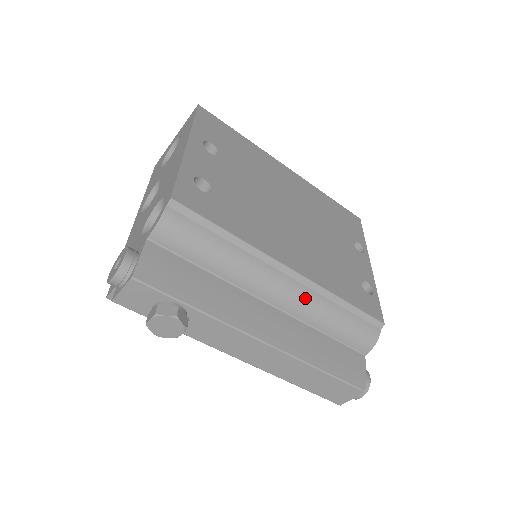
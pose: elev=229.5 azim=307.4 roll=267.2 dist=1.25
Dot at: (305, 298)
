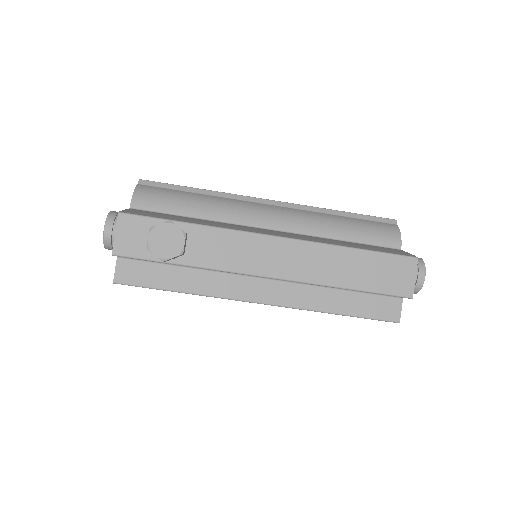
Dot at: (298, 215)
